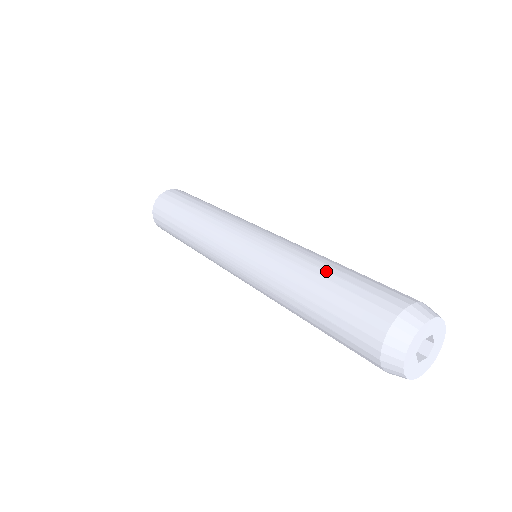
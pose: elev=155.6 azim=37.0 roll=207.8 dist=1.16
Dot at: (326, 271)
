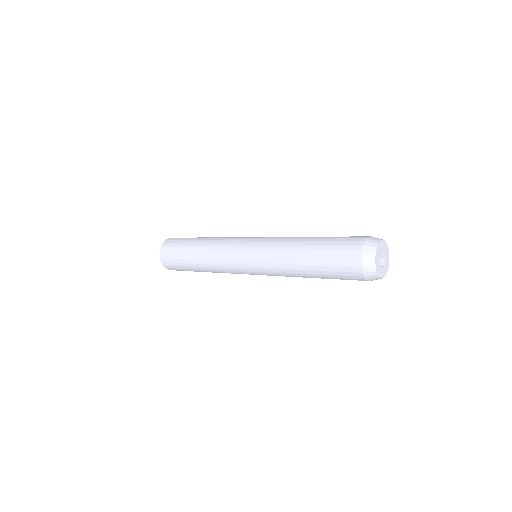
Dot at: occluded
